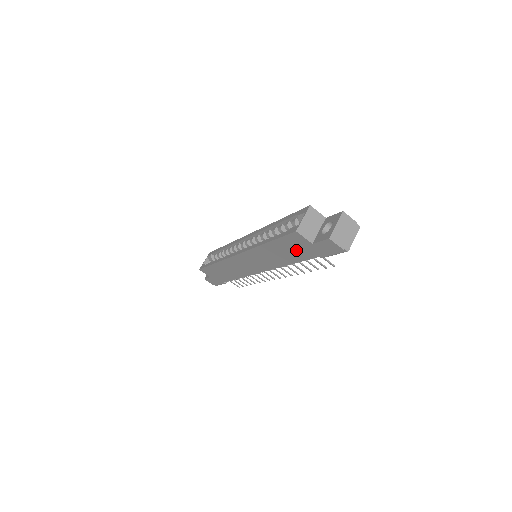
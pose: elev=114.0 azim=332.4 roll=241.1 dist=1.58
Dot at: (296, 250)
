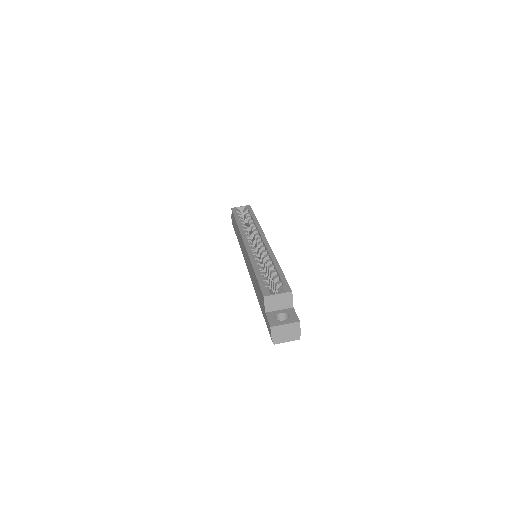
Dot at: (260, 298)
